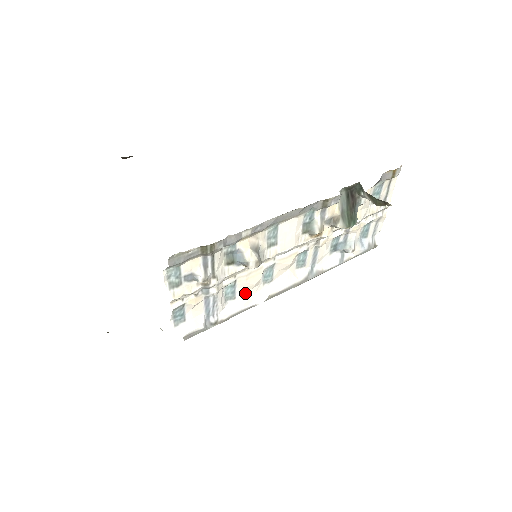
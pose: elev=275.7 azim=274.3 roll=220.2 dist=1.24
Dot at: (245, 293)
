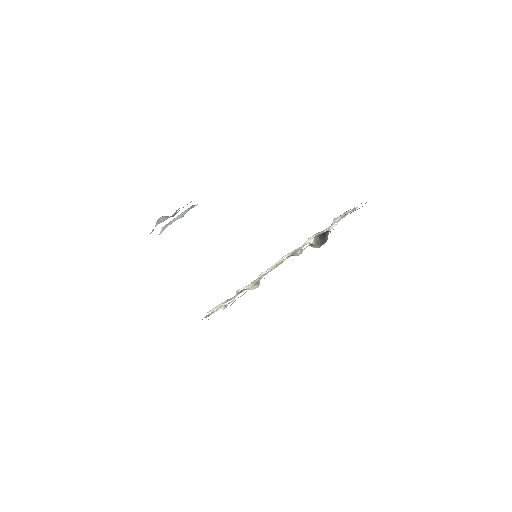
Dot at: (250, 283)
